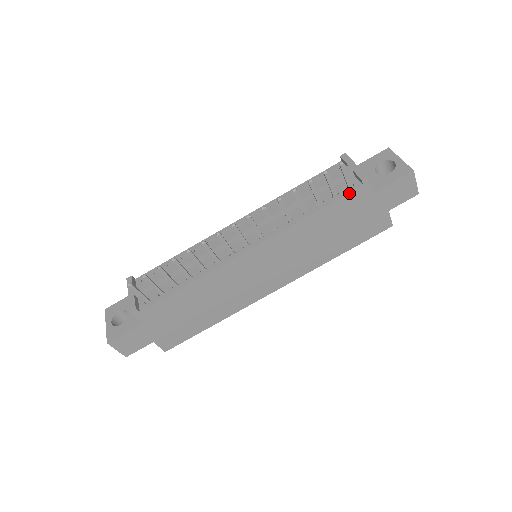
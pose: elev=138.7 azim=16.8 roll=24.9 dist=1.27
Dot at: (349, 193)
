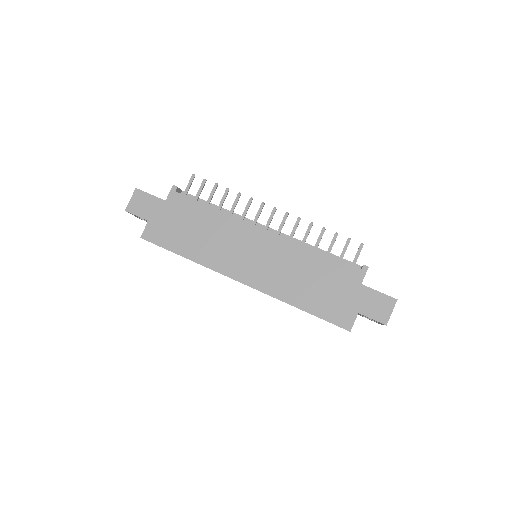
Dot at: (349, 265)
